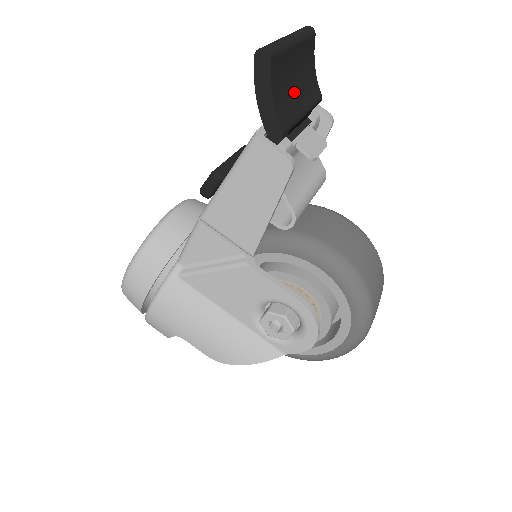
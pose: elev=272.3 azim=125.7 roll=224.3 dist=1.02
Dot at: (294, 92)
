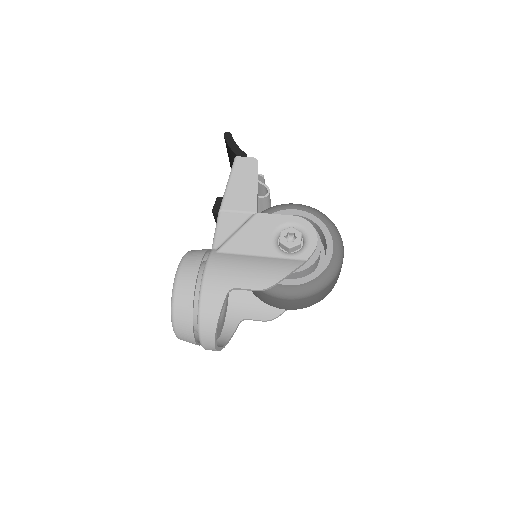
Dot at: occluded
